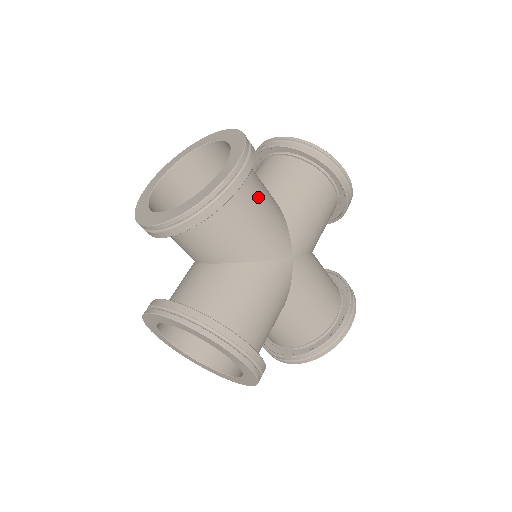
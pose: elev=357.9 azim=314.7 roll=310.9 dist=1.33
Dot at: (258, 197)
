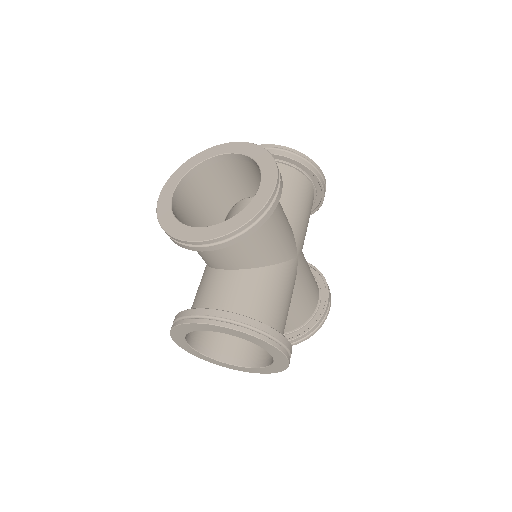
Dot at: (279, 207)
